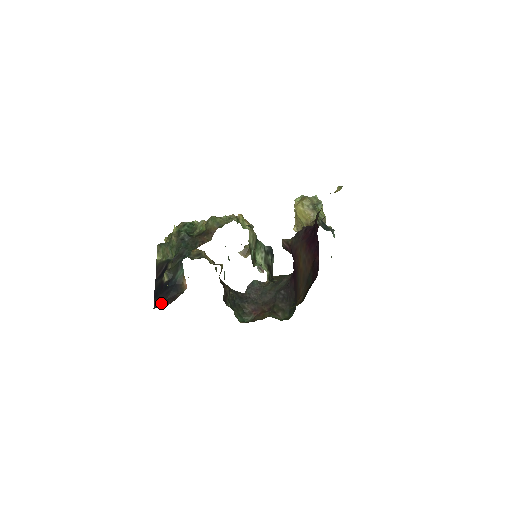
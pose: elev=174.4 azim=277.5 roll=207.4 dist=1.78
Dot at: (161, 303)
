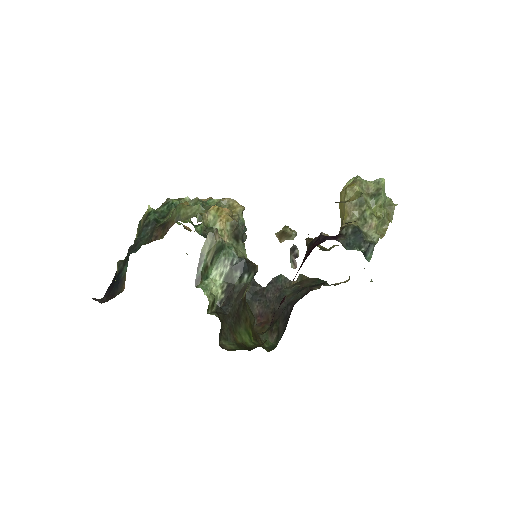
Dot at: (106, 296)
